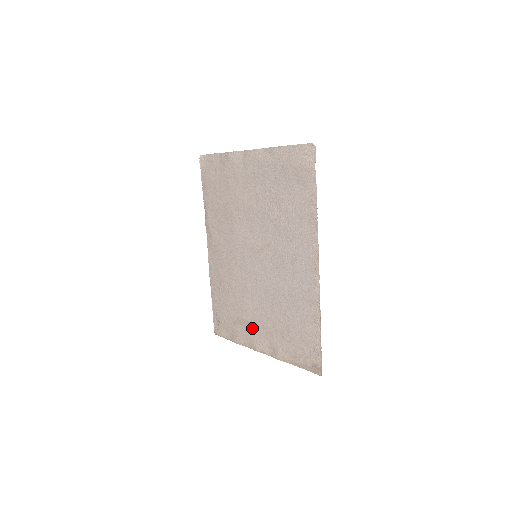
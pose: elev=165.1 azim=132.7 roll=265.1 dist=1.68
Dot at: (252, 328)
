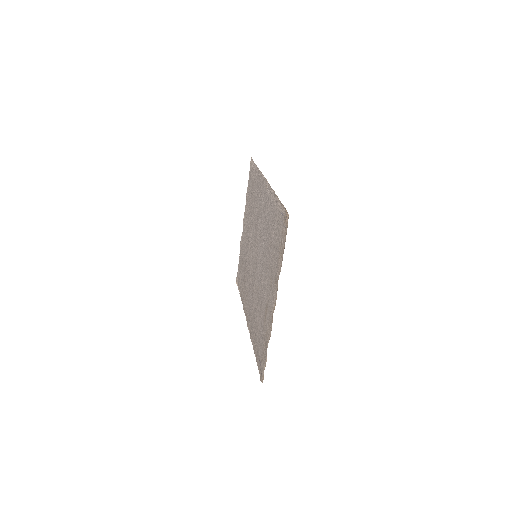
Dot at: (267, 306)
